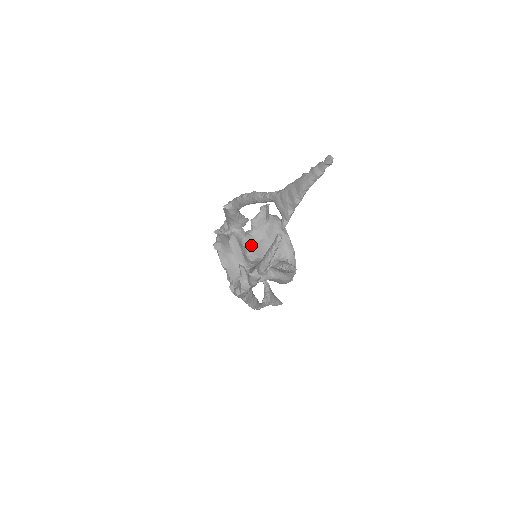
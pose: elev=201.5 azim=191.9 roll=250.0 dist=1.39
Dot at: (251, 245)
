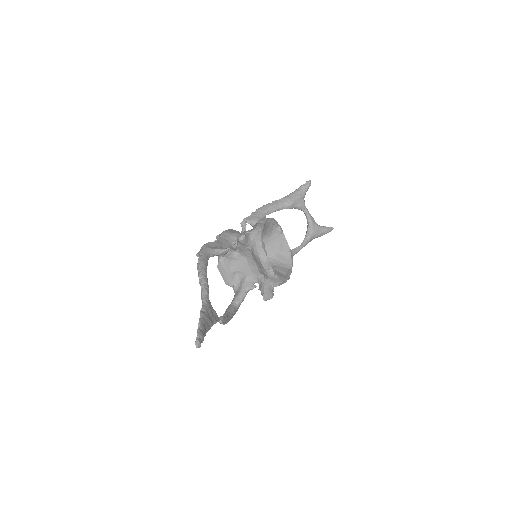
Dot at: (240, 263)
